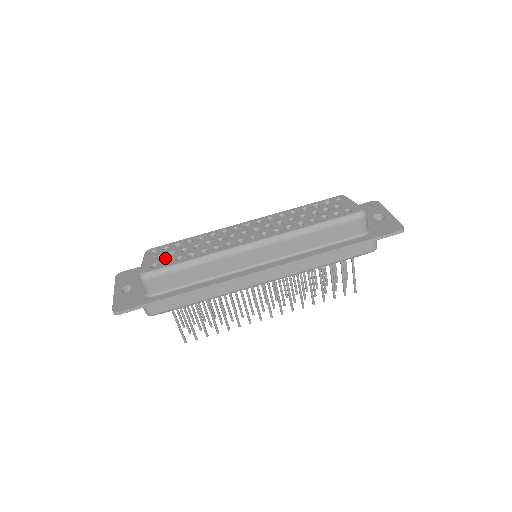
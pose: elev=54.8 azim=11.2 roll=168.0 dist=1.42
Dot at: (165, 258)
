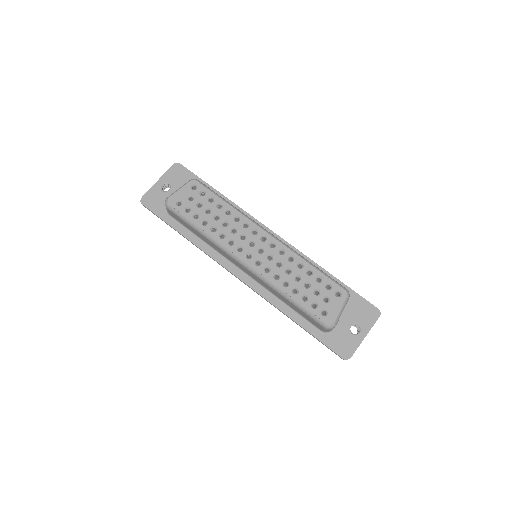
Dot at: (191, 204)
